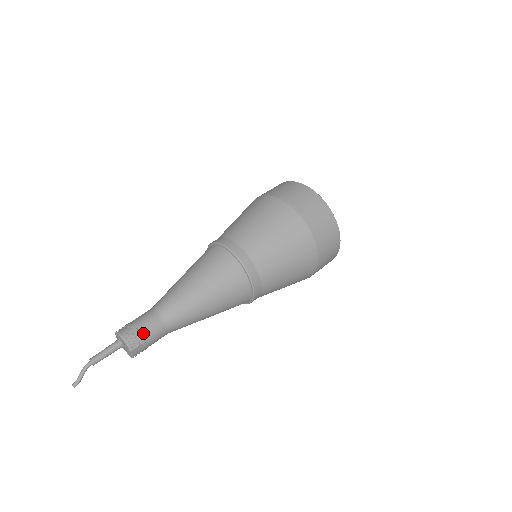
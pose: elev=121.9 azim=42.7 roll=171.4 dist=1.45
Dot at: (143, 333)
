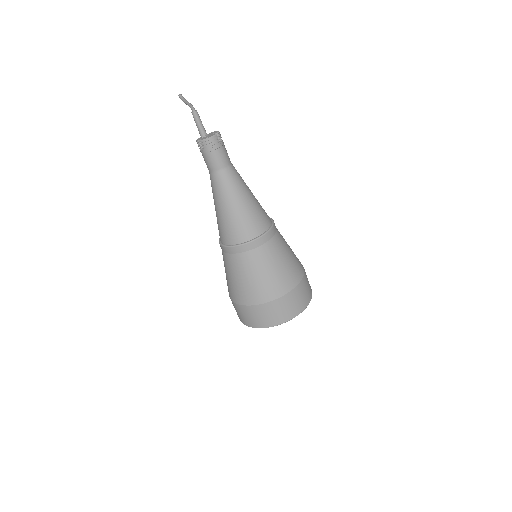
Dot at: (224, 145)
